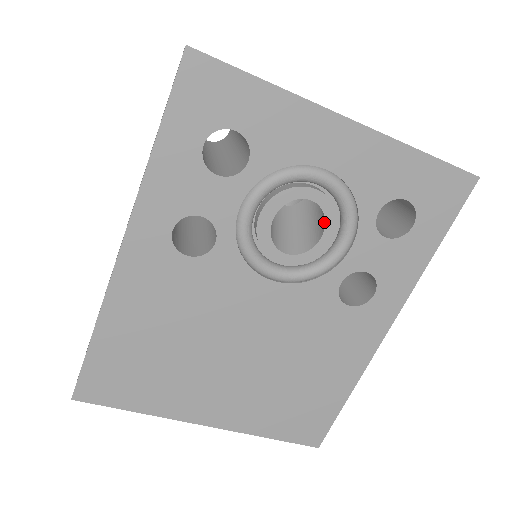
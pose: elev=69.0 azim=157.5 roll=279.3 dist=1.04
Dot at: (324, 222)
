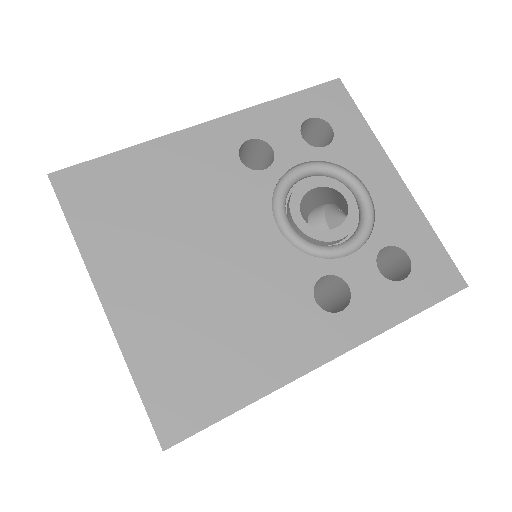
Dot at: (342, 224)
